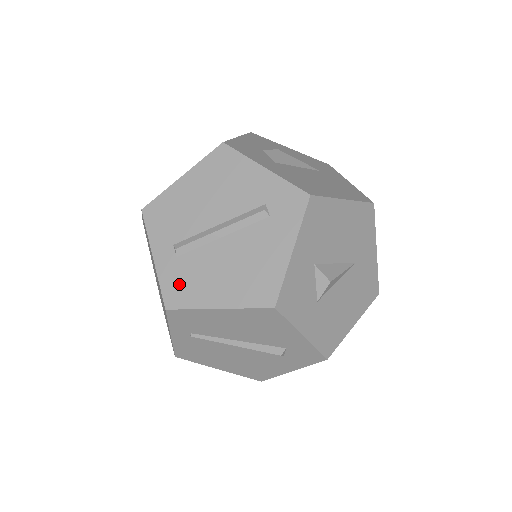
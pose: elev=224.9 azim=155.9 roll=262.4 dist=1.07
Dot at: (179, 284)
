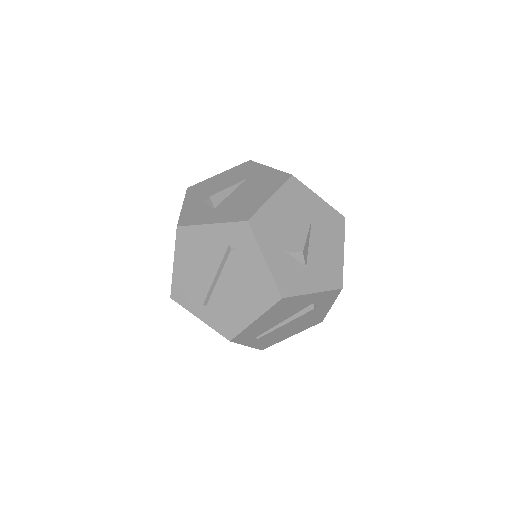
Dot at: (225, 323)
